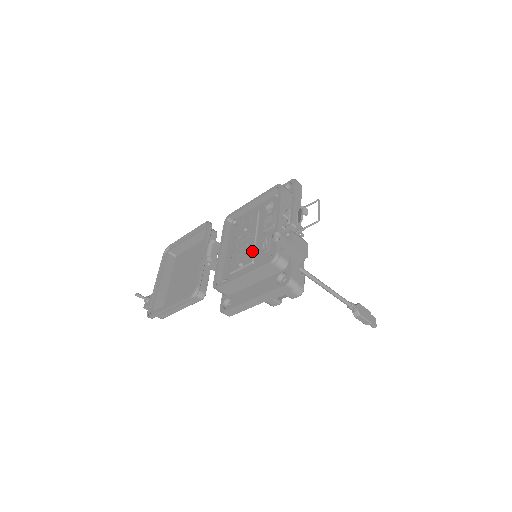
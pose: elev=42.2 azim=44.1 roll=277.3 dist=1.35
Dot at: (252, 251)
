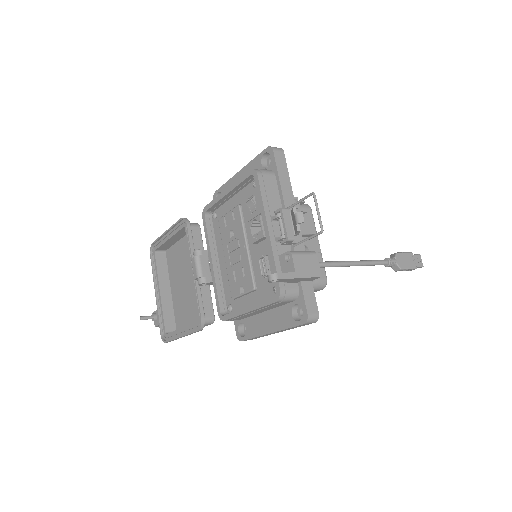
Dot at: (249, 272)
